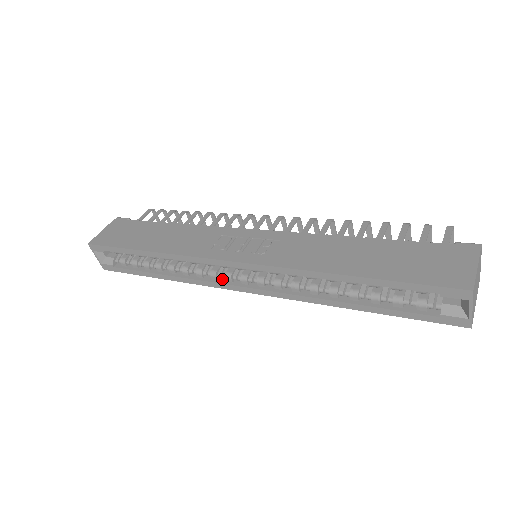
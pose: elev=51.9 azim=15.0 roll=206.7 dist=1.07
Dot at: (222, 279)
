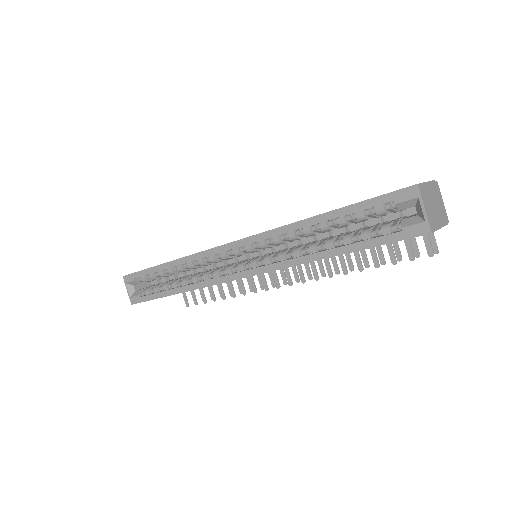
Dot at: (224, 275)
